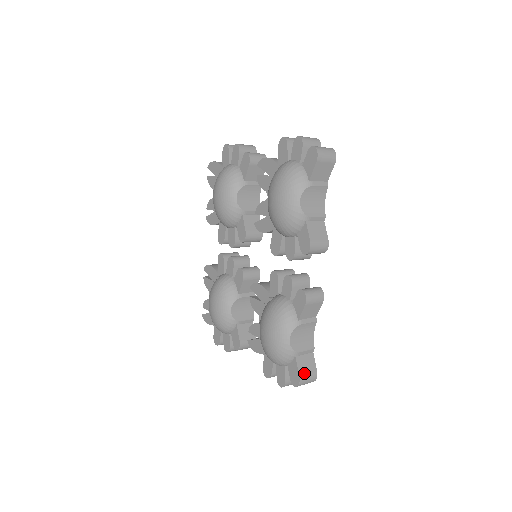
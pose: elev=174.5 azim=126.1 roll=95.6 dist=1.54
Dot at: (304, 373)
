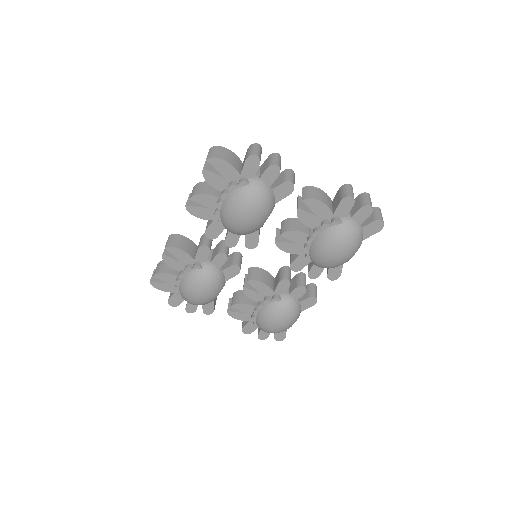
Dot at: occluded
